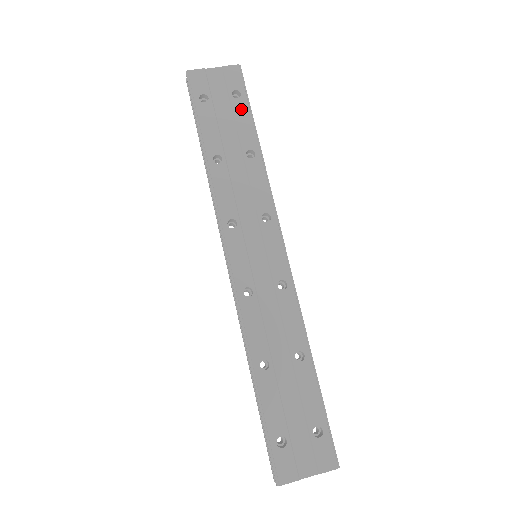
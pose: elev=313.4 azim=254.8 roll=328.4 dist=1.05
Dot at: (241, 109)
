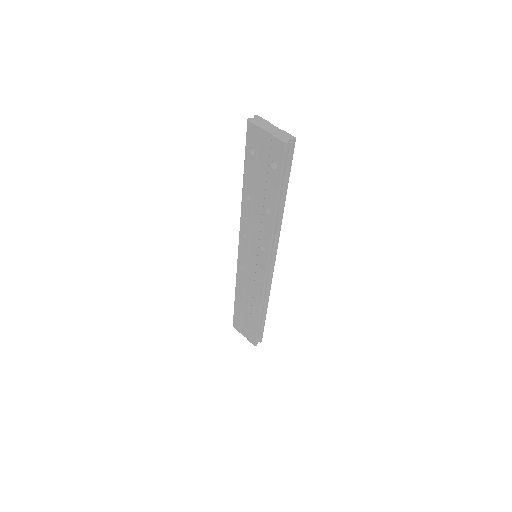
Dot at: (273, 178)
